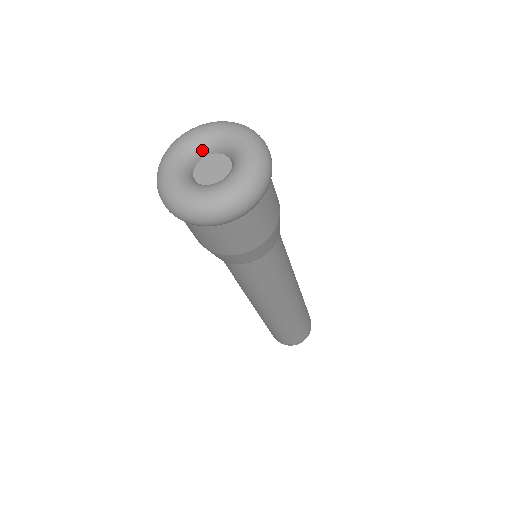
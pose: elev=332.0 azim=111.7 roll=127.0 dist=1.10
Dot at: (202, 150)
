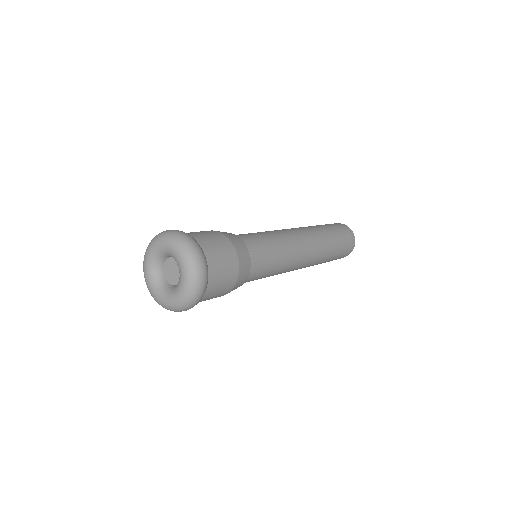
Dot at: (170, 256)
